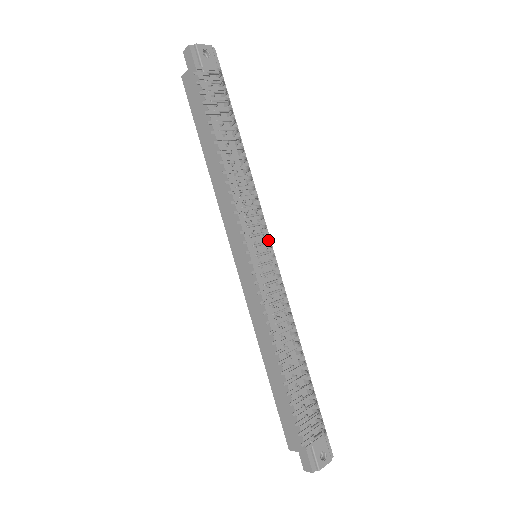
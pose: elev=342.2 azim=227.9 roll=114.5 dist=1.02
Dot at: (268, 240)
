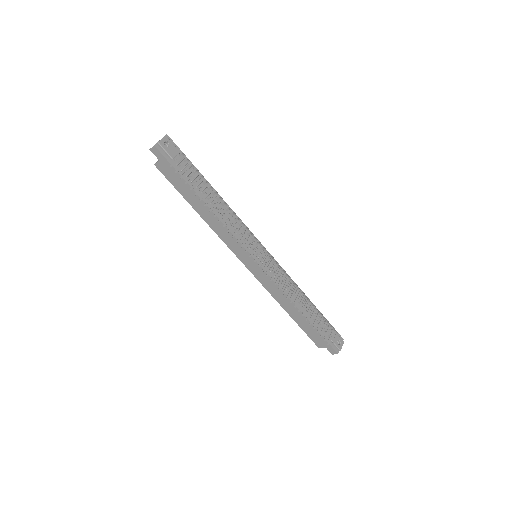
Dot at: occluded
